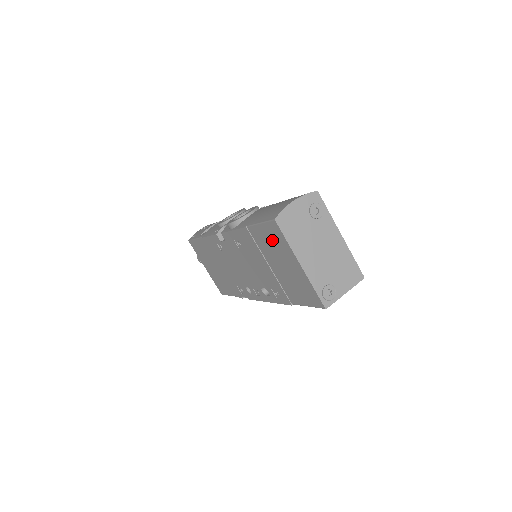
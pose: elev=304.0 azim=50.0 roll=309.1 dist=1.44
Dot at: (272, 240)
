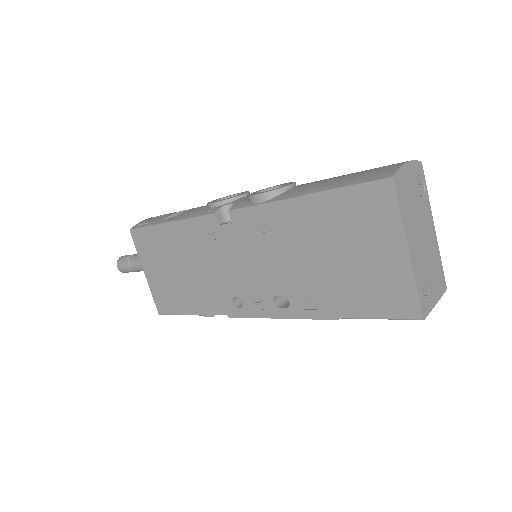
Dot at: (361, 213)
